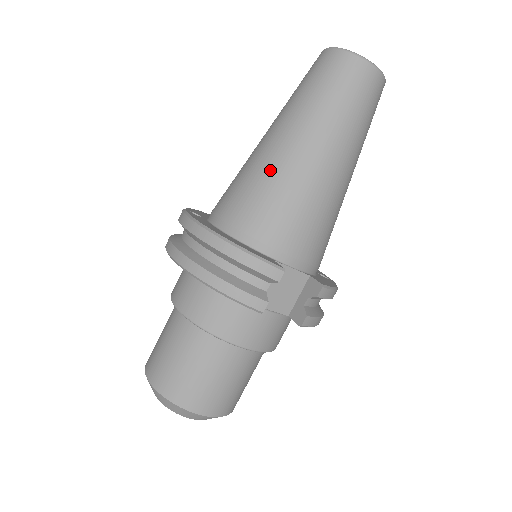
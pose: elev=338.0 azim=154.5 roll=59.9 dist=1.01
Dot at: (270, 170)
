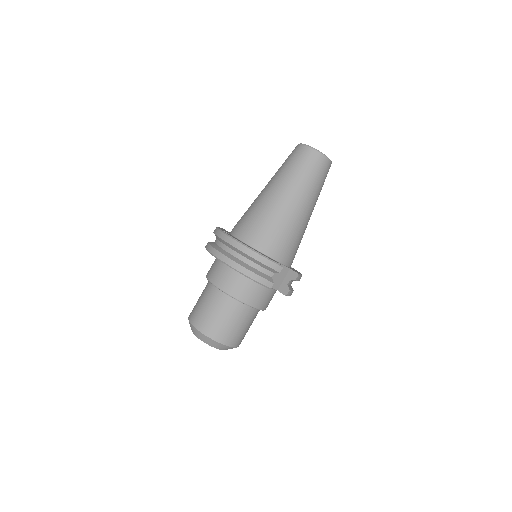
Dot at: (273, 212)
